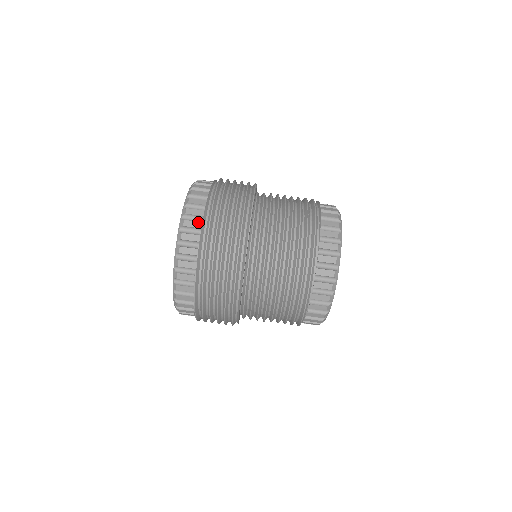
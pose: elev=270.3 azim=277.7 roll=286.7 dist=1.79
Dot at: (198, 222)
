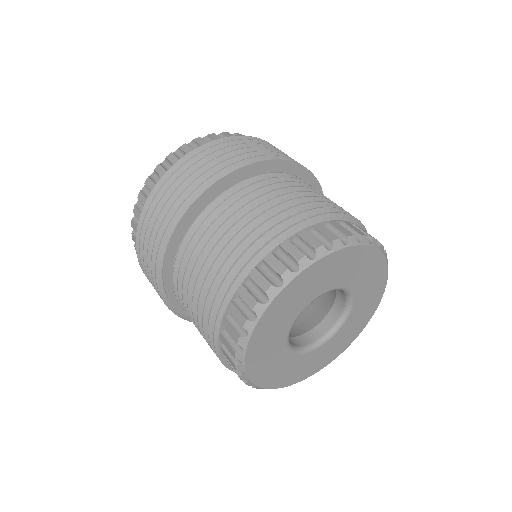
Dot at: occluded
